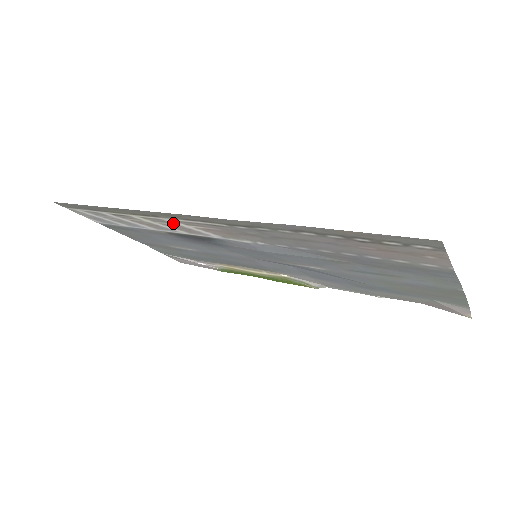
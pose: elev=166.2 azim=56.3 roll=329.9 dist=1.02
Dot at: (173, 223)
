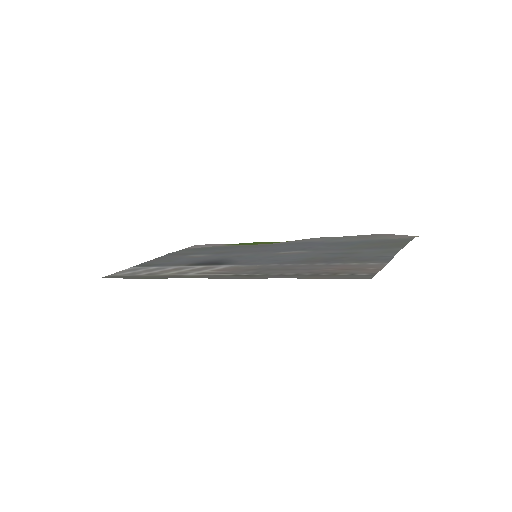
Dot at: (193, 272)
